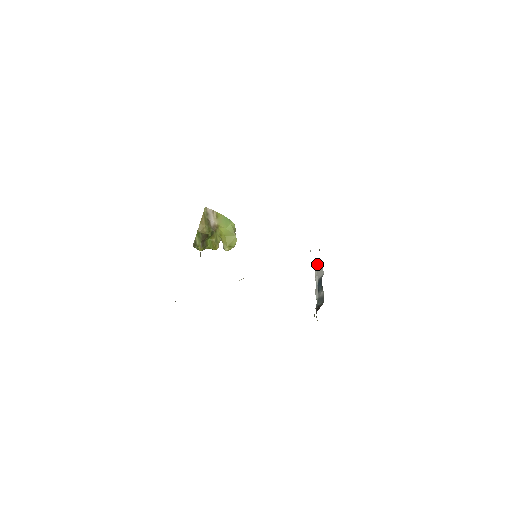
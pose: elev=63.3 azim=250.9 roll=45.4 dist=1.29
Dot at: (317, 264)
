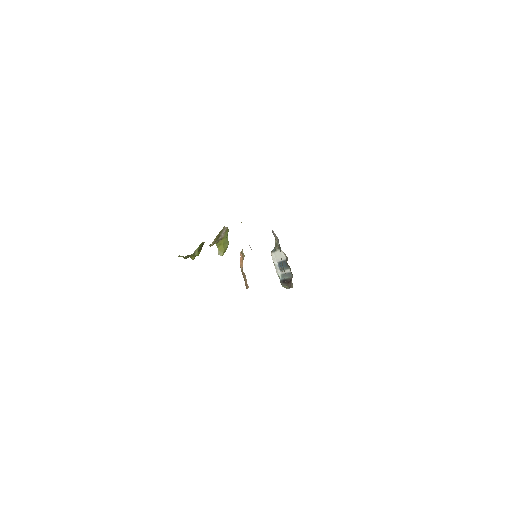
Dot at: (272, 252)
